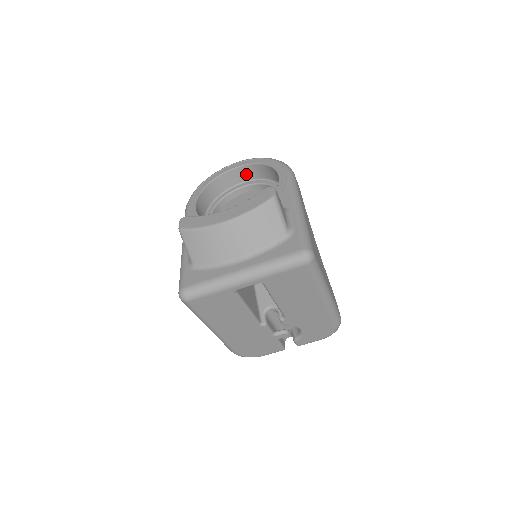
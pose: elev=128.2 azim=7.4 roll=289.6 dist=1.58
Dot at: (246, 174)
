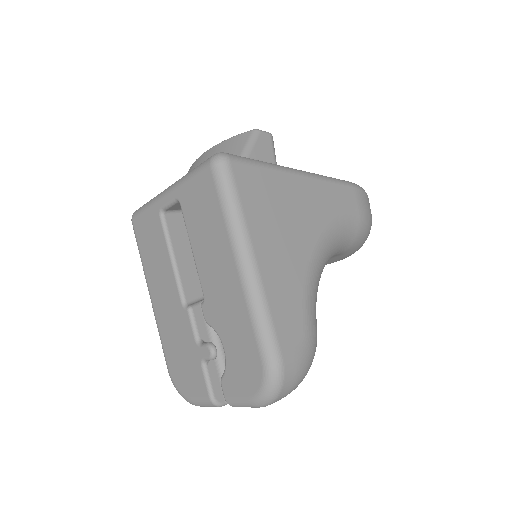
Dot at: occluded
